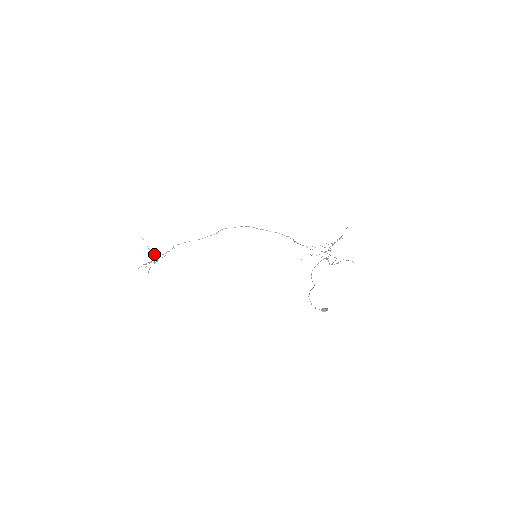
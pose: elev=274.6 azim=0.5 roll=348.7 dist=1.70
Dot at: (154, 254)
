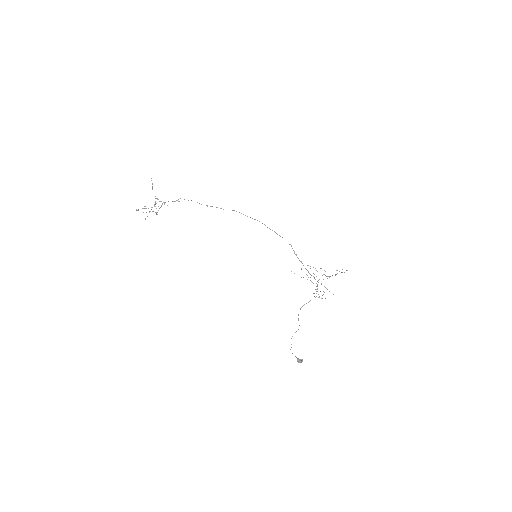
Dot at: occluded
